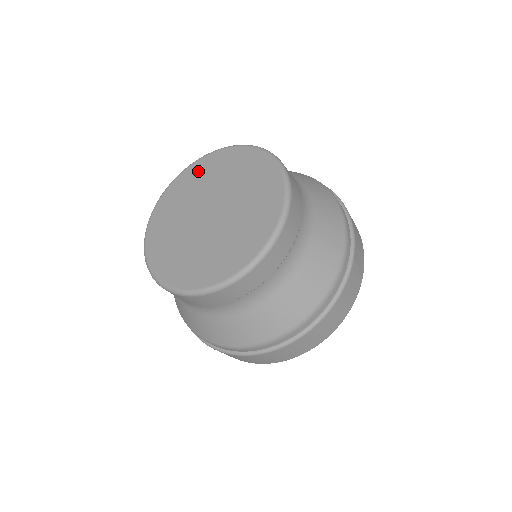
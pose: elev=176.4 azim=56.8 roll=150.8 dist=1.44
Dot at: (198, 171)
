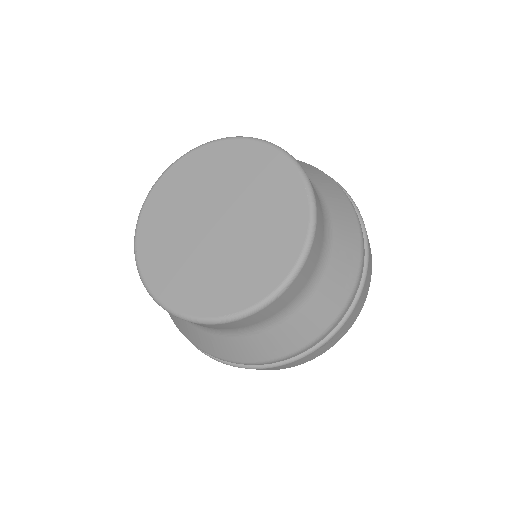
Dot at: (248, 157)
